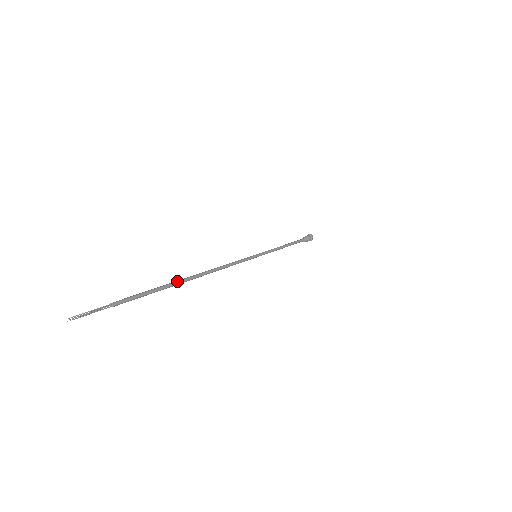
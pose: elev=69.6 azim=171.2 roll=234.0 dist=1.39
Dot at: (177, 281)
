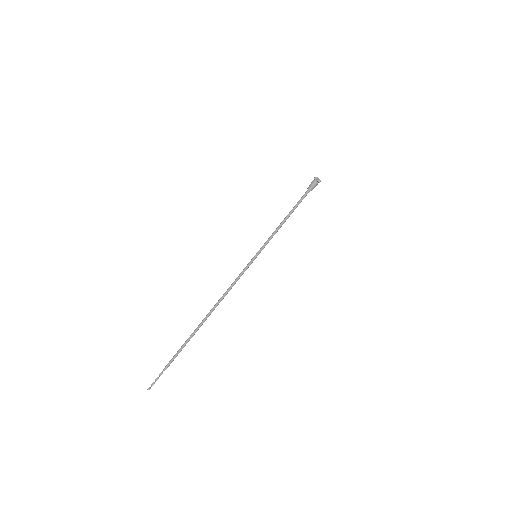
Dot at: (196, 328)
